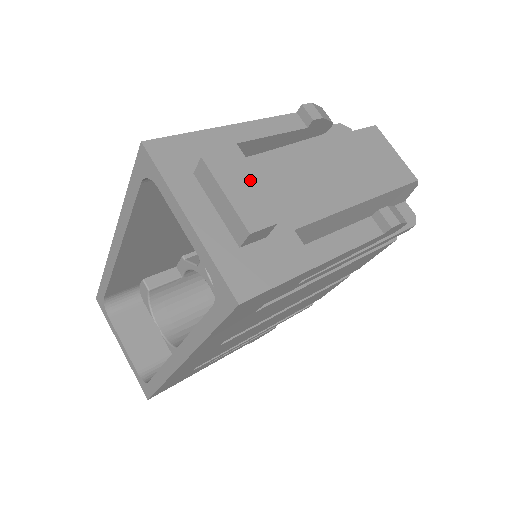
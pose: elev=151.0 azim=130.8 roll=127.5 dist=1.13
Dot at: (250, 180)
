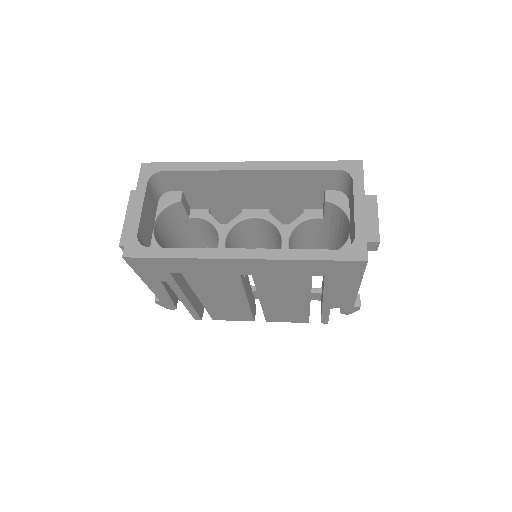
Dot at: occluded
